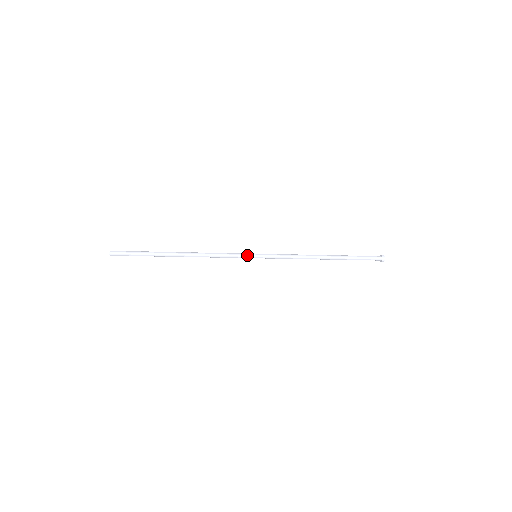
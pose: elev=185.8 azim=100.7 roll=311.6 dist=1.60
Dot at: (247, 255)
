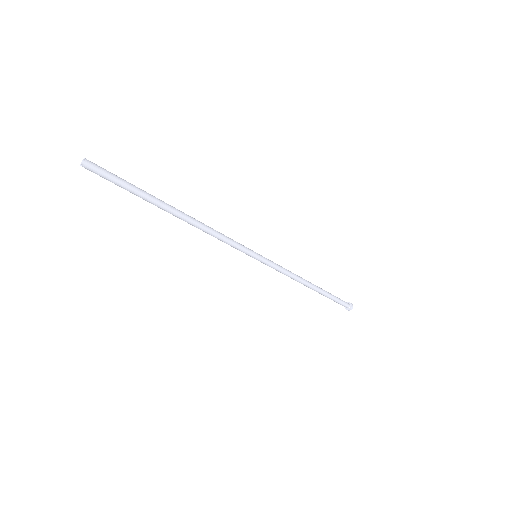
Dot at: (250, 252)
